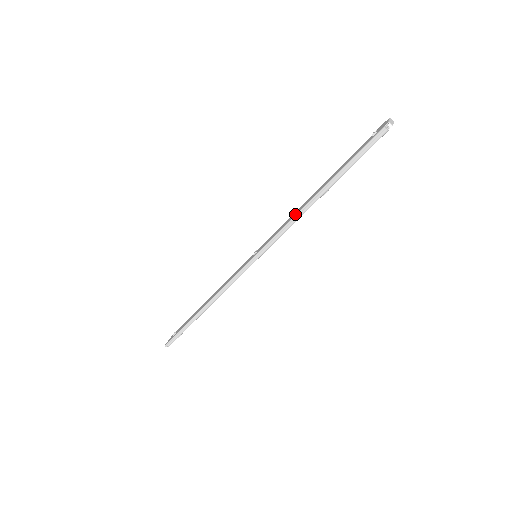
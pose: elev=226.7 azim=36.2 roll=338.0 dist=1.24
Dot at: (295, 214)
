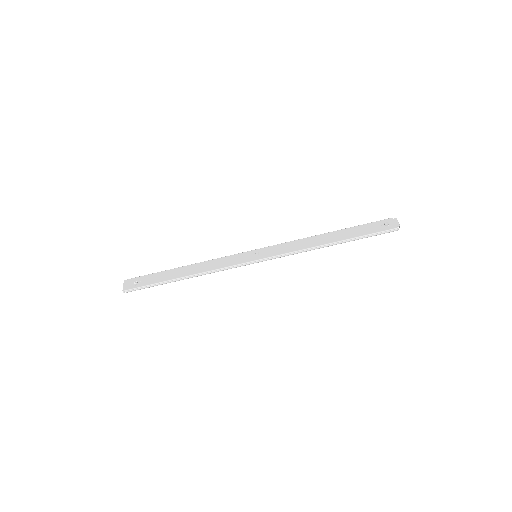
Dot at: (308, 246)
